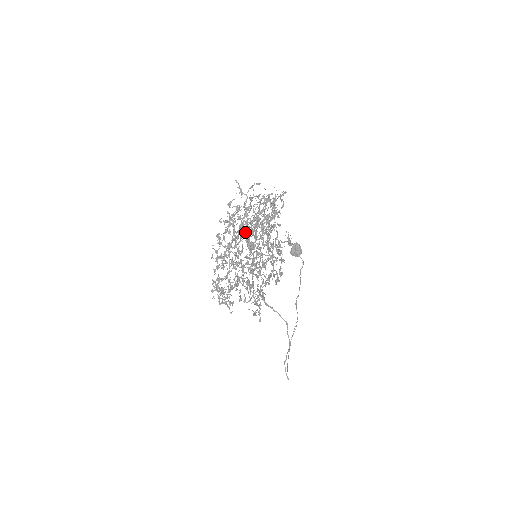
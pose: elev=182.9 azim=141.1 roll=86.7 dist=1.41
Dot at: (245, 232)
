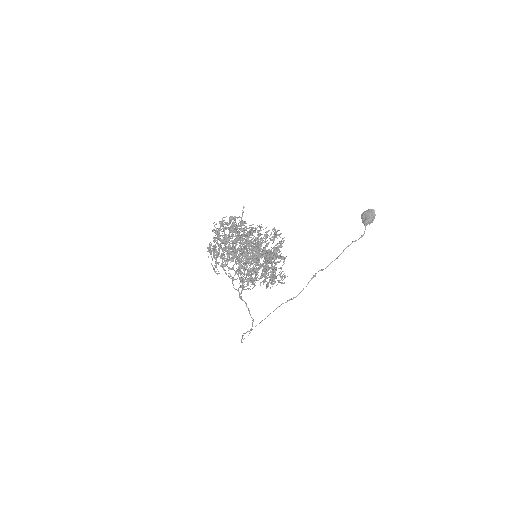
Dot at: (240, 246)
